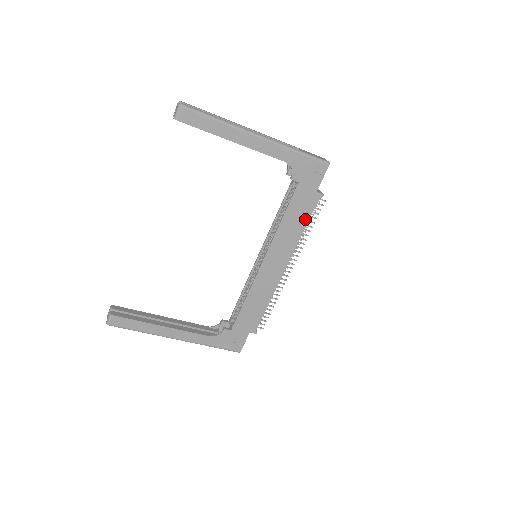
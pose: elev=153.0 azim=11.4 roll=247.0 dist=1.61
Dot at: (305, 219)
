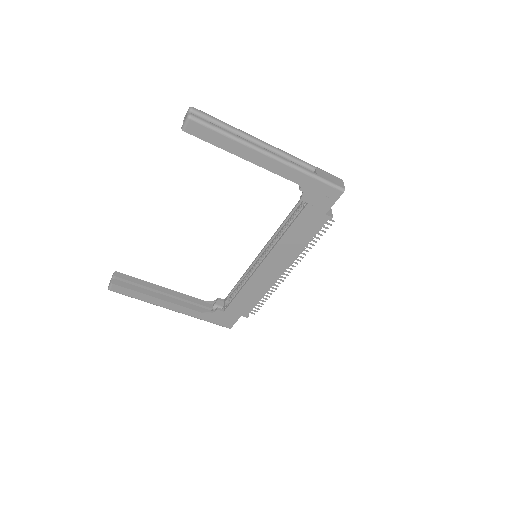
Dot at: (309, 235)
